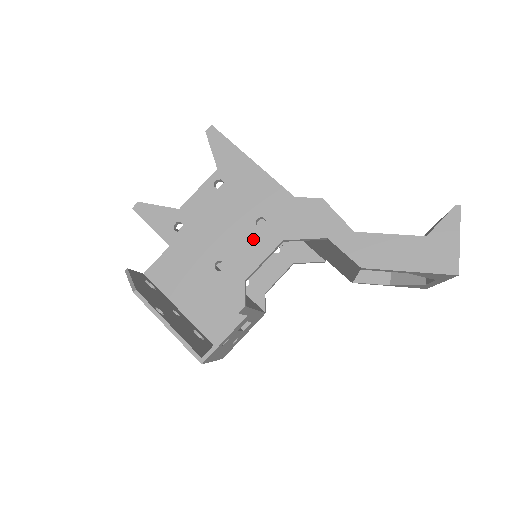
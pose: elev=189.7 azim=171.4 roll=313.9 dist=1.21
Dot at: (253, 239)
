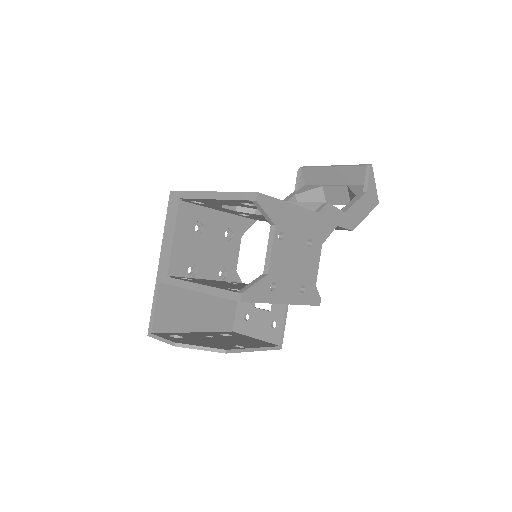
Dot at: (310, 257)
